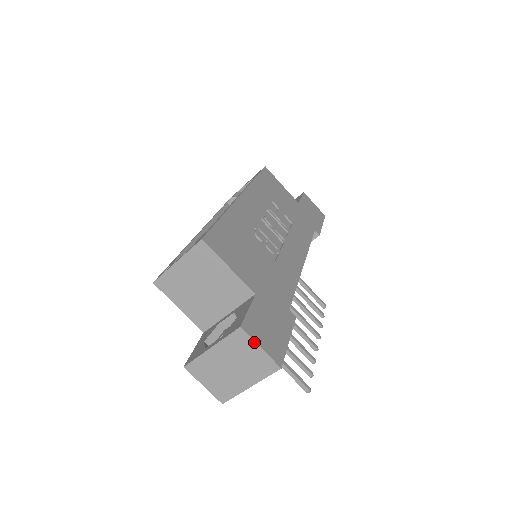
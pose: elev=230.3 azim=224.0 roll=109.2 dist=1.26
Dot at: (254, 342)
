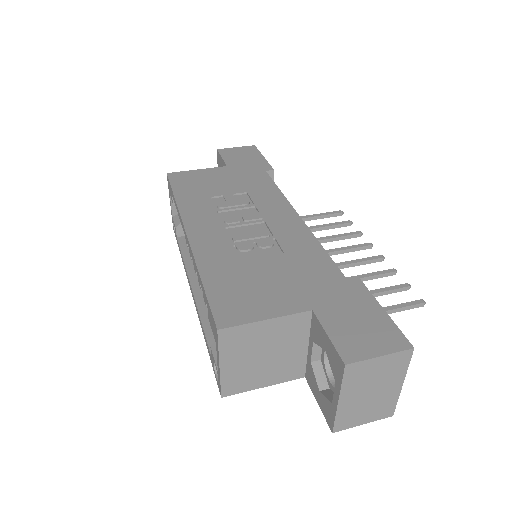
Dot at: (370, 360)
